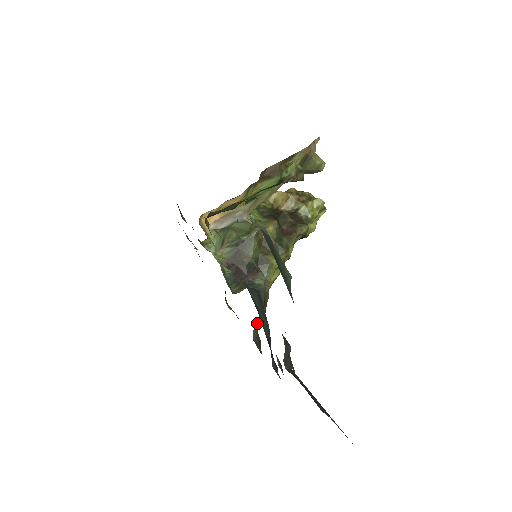
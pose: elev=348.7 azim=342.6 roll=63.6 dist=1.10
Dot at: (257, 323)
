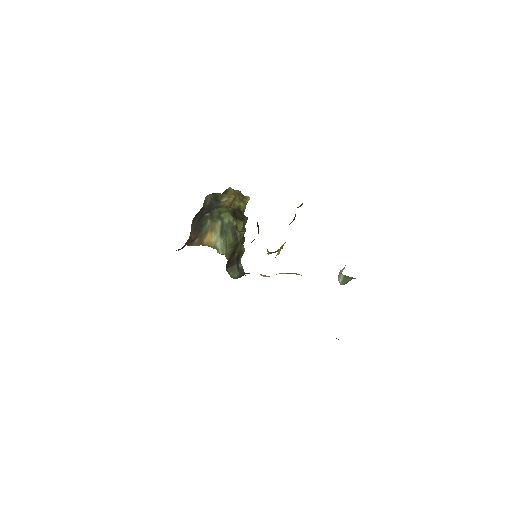
Dot at: occluded
